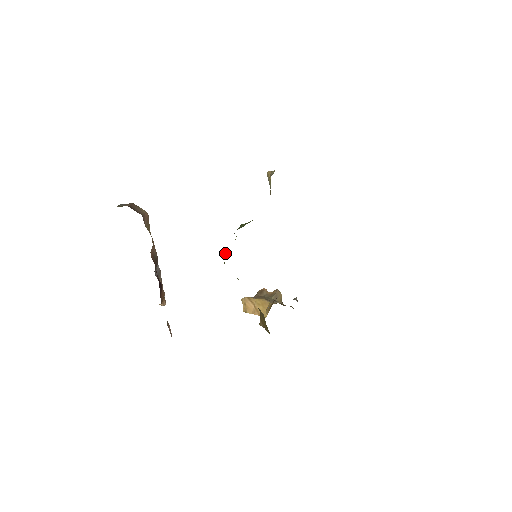
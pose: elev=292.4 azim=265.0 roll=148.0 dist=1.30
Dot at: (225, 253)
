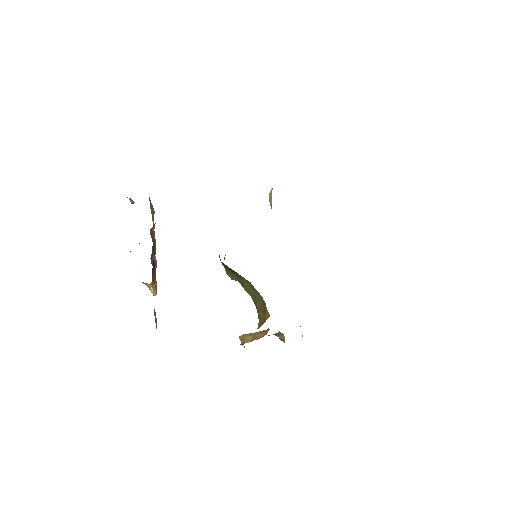
Dot at: occluded
